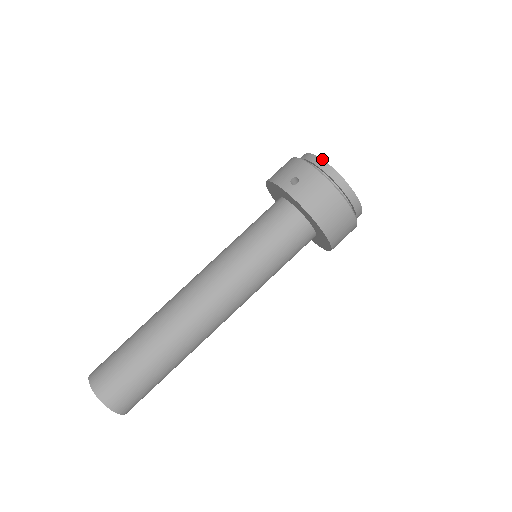
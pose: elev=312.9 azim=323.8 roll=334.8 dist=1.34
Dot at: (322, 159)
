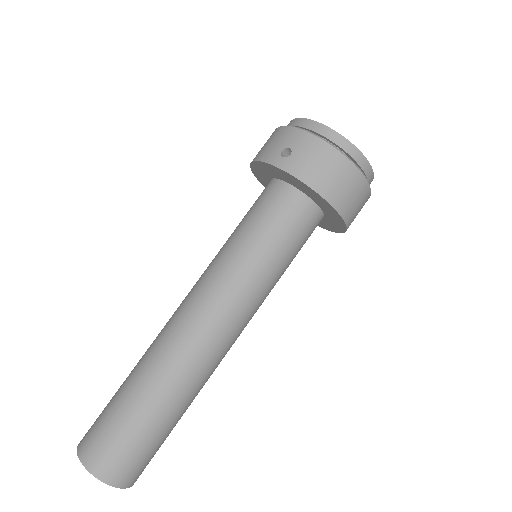
Dot at: occluded
